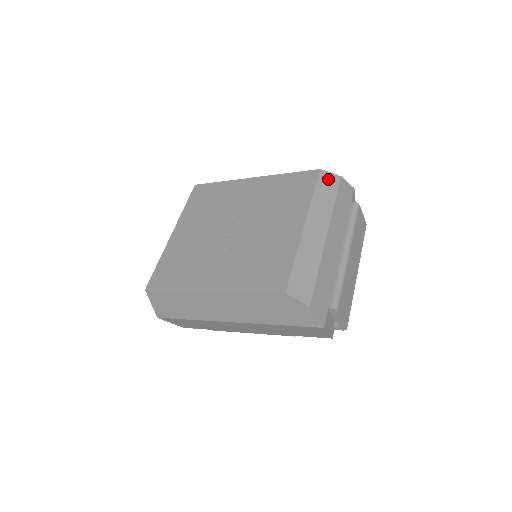
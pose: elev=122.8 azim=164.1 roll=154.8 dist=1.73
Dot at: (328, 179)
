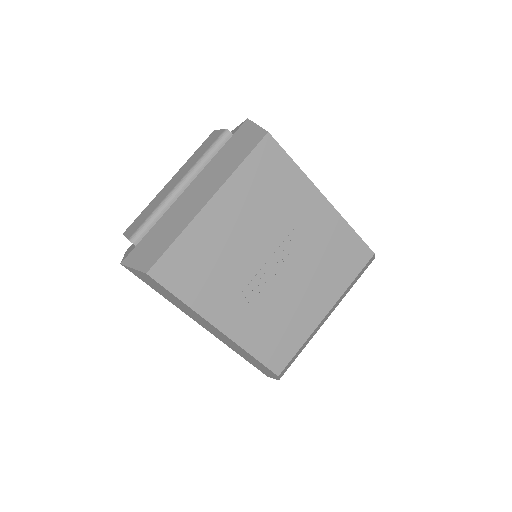
Dot at: (369, 263)
